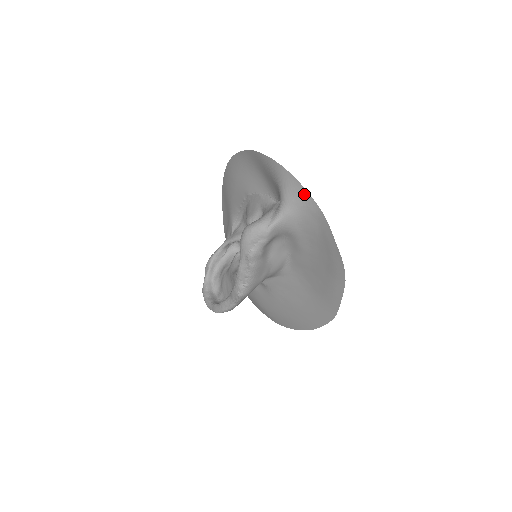
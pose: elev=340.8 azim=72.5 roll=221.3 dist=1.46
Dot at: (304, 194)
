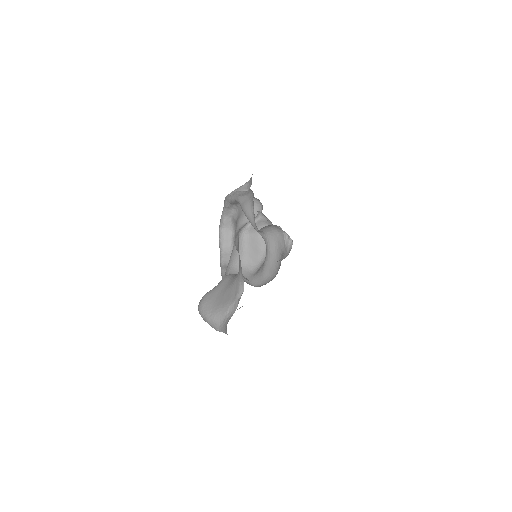
Dot at: occluded
